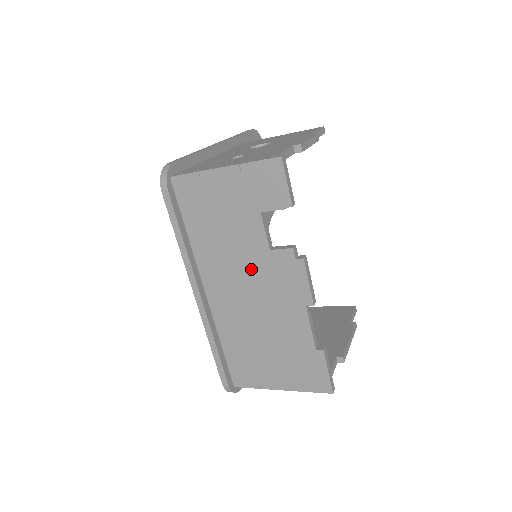
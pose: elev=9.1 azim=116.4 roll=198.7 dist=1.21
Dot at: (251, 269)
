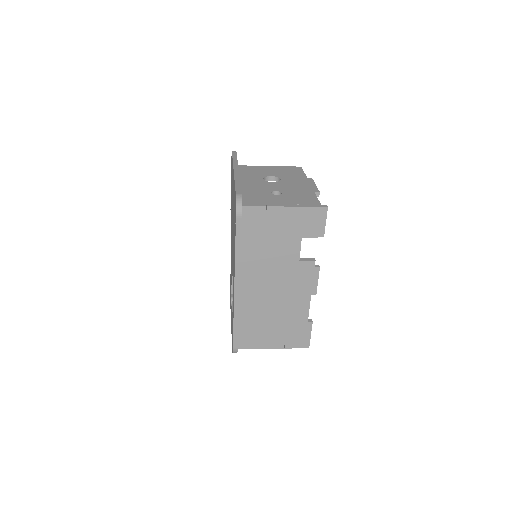
Dot at: (281, 271)
